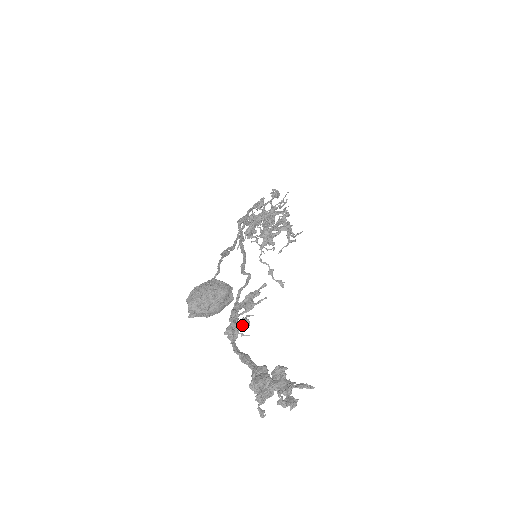
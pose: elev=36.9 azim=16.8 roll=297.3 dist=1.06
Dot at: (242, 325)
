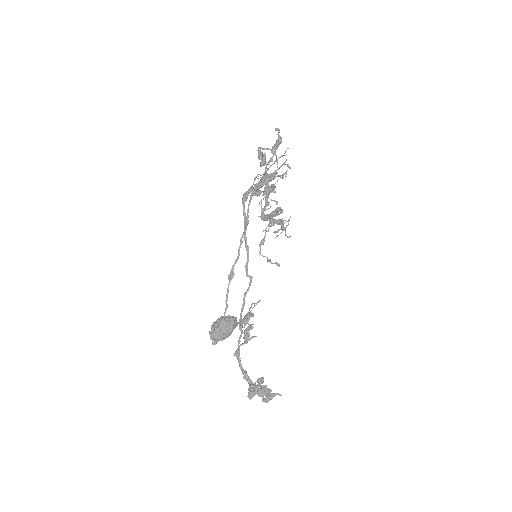
Dot at: (248, 321)
